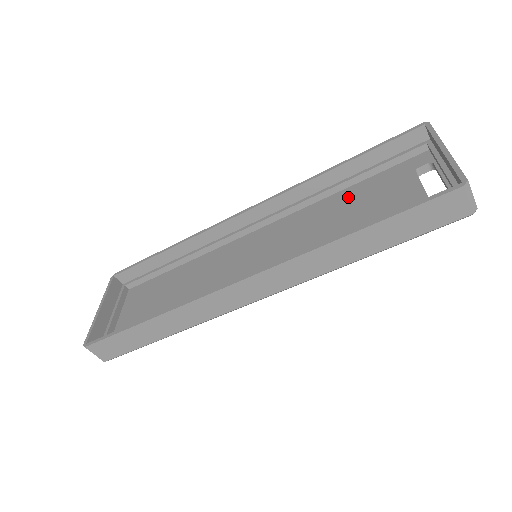
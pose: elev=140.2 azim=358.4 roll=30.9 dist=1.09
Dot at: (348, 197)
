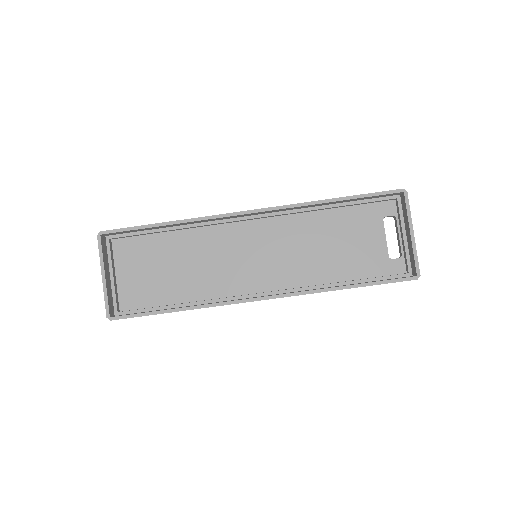
Dot at: (332, 221)
